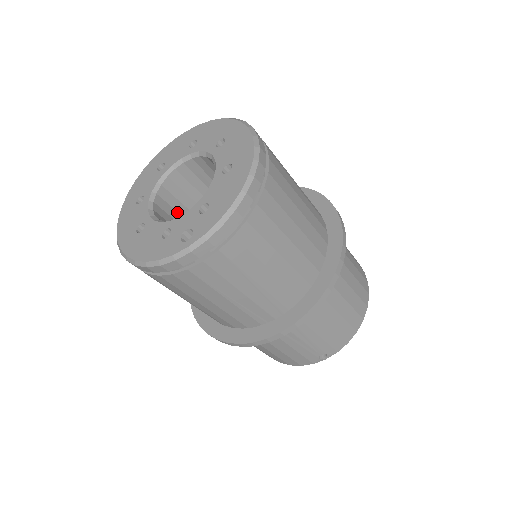
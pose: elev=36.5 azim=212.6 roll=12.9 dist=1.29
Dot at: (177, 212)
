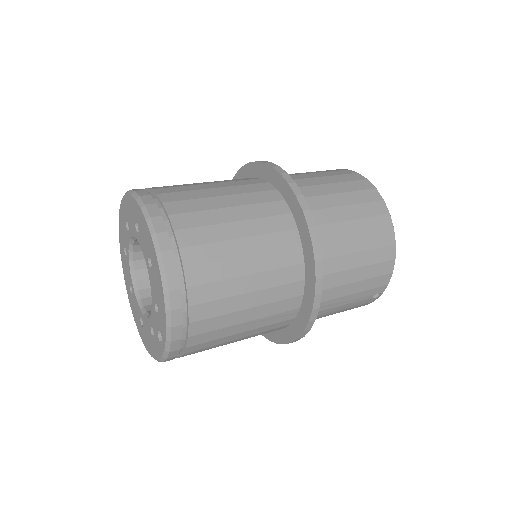
Dot at: occluded
